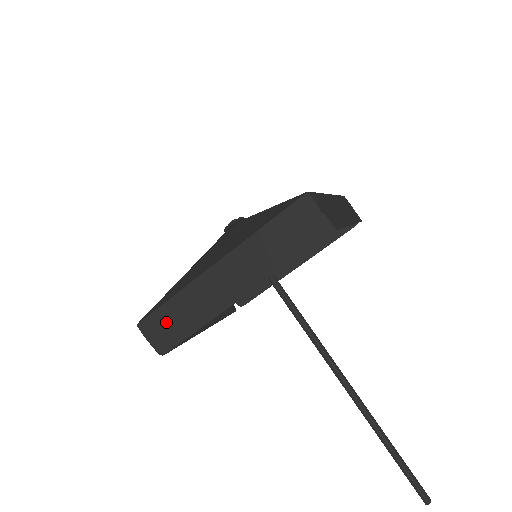
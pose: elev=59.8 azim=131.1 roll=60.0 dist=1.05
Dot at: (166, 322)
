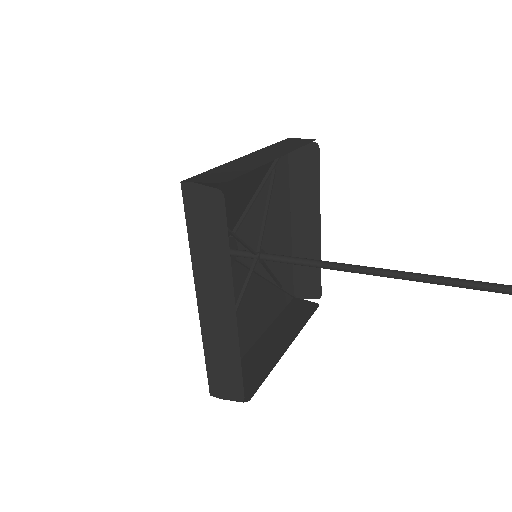
Dot at: (220, 374)
